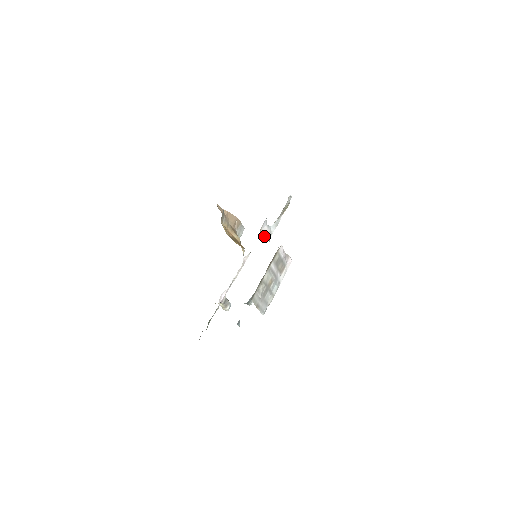
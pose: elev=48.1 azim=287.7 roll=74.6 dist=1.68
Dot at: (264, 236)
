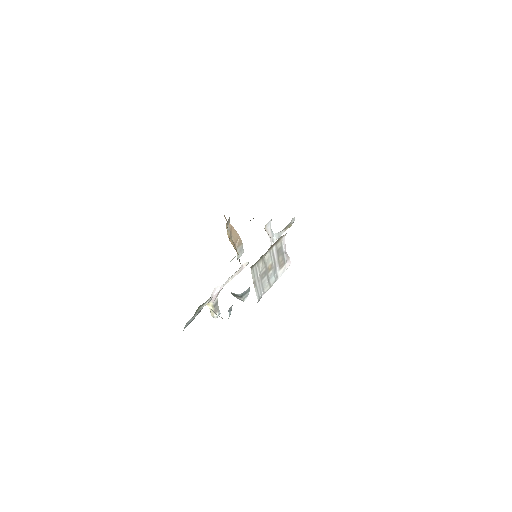
Dot at: occluded
